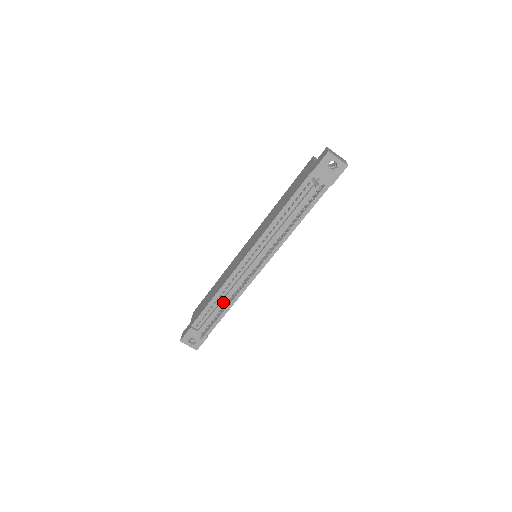
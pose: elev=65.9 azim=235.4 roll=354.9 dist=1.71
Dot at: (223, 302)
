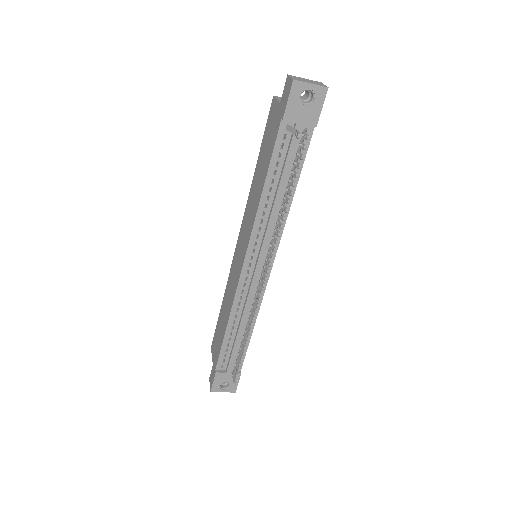
Dot at: (241, 328)
